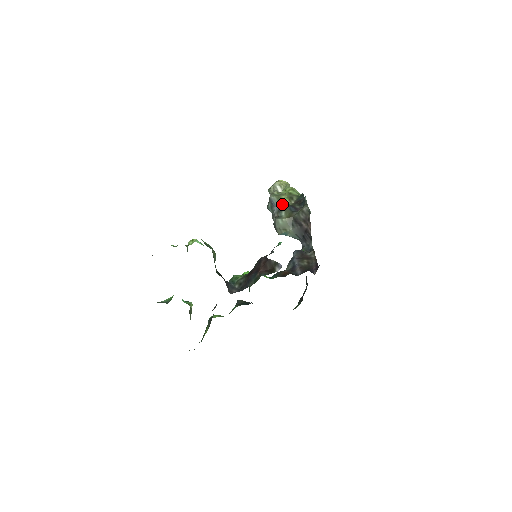
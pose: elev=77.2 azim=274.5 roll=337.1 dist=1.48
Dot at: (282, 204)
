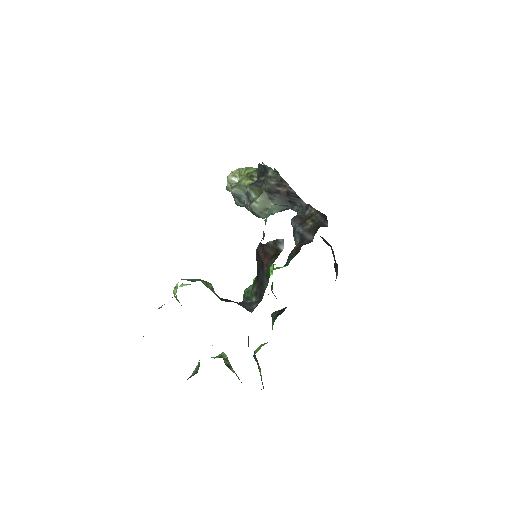
Dot at: occluded
